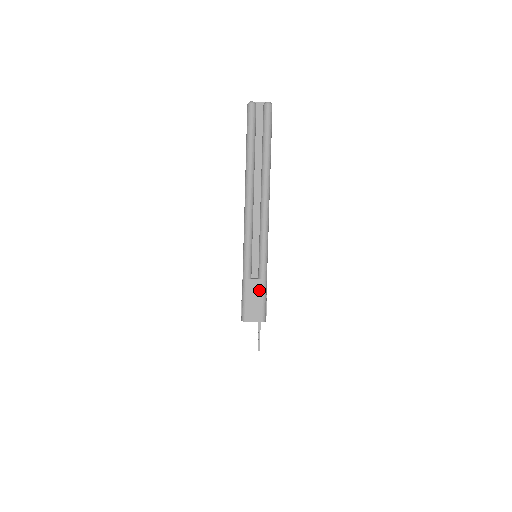
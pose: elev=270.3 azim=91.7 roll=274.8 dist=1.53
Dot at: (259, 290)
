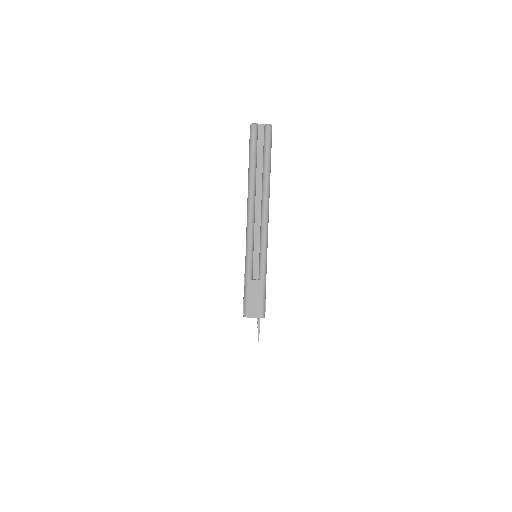
Dot at: (259, 290)
